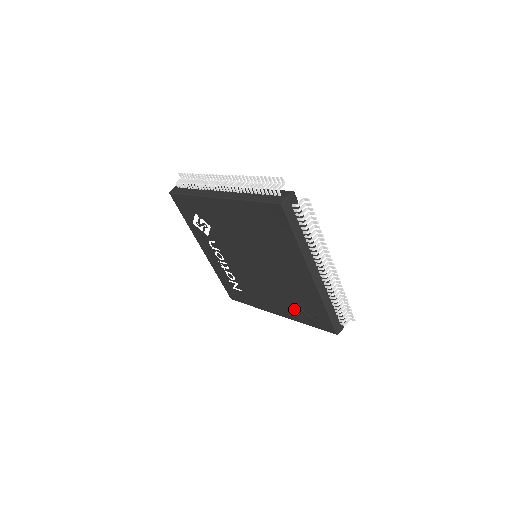
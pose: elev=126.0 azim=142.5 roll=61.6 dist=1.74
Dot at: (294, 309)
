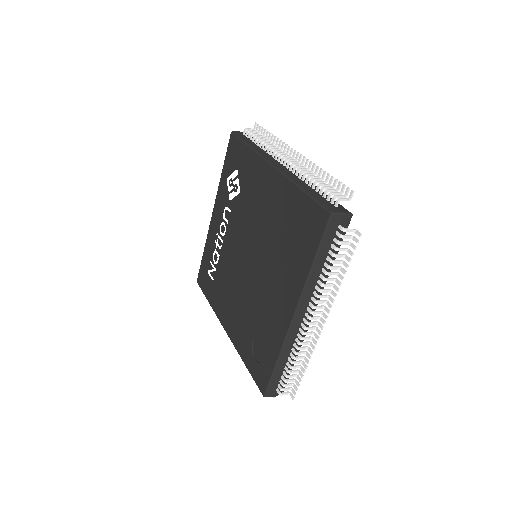
Dot at: (246, 337)
